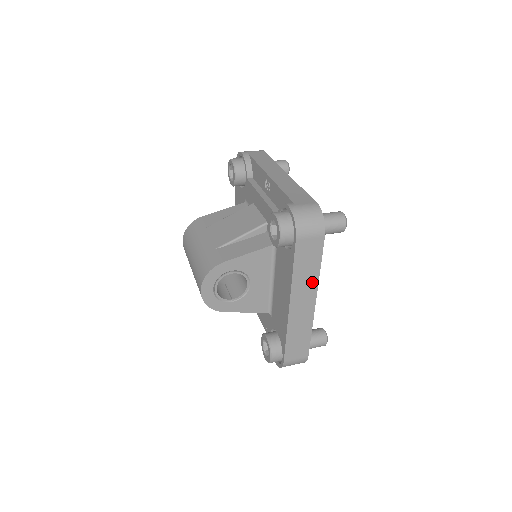
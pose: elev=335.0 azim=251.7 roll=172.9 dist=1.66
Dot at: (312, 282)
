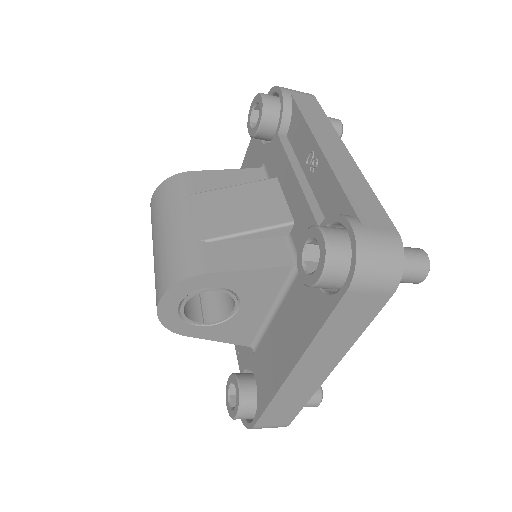
Dot at: (340, 347)
